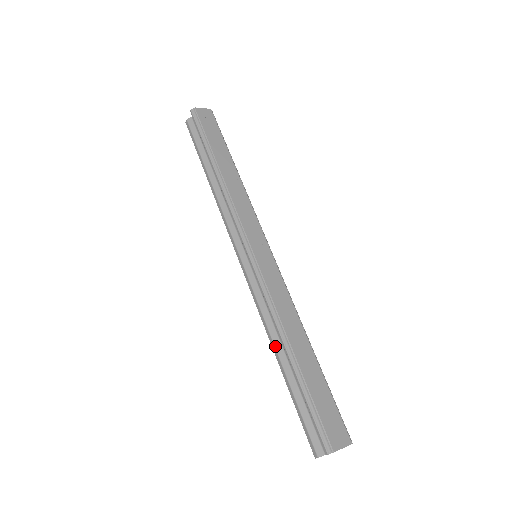
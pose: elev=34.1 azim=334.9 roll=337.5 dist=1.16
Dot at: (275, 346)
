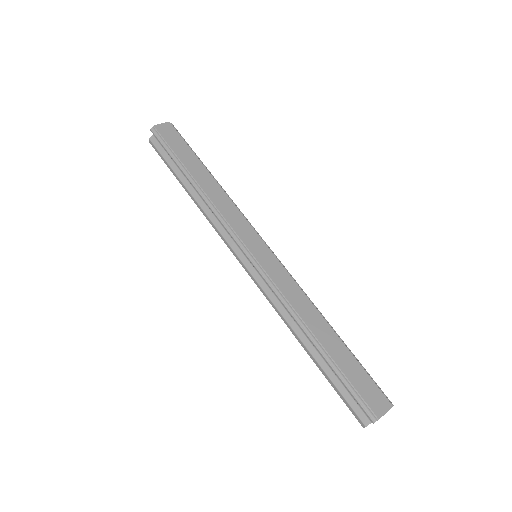
Dot at: (298, 337)
